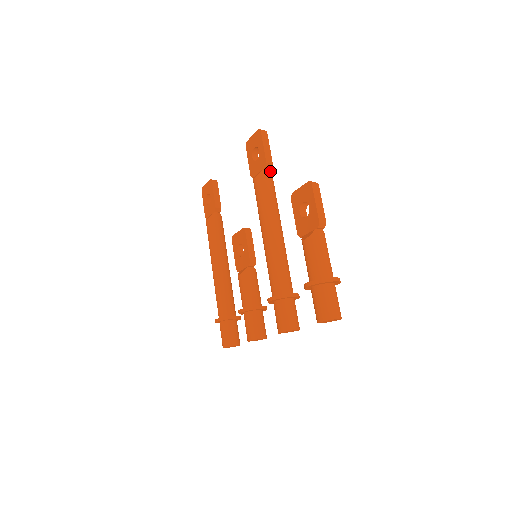
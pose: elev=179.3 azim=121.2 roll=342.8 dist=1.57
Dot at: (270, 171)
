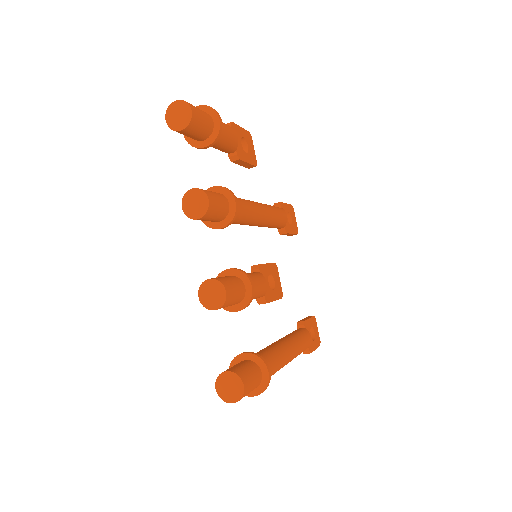
Dot at: occluded
